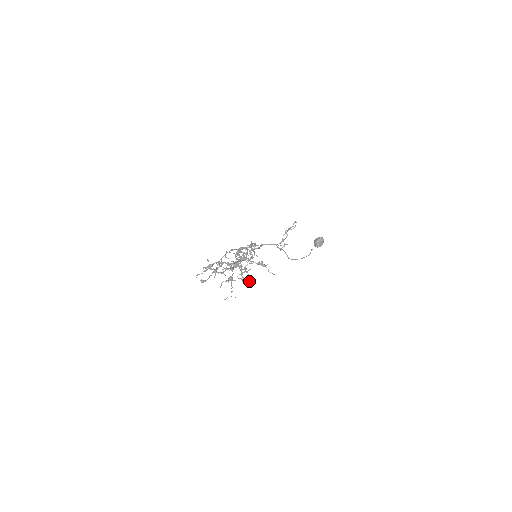
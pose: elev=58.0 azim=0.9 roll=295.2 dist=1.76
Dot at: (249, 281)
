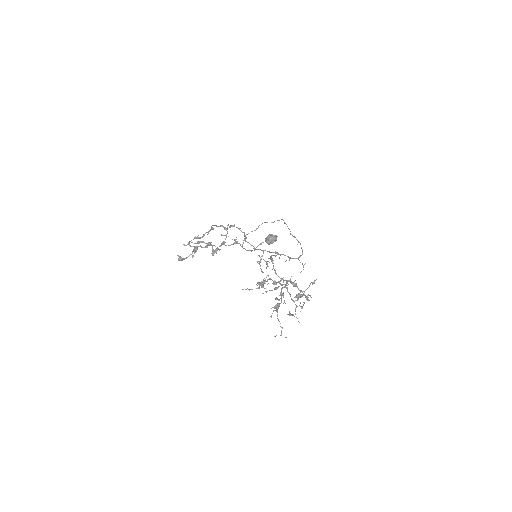
Dot at: (294, 316)
